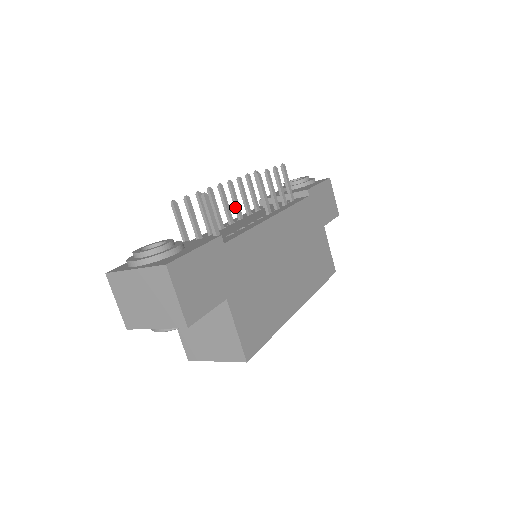
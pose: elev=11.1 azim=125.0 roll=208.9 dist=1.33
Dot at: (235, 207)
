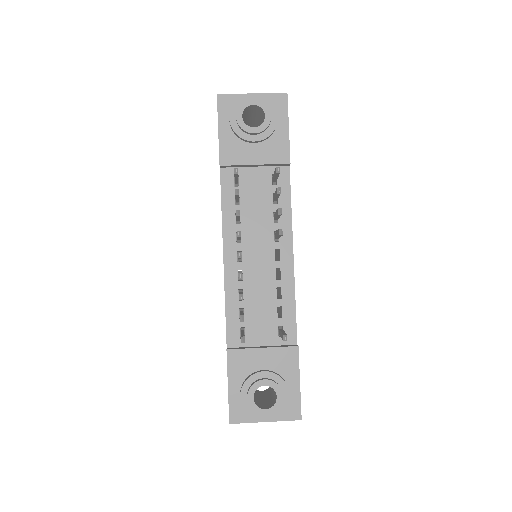
Dot at: (238, 239)
